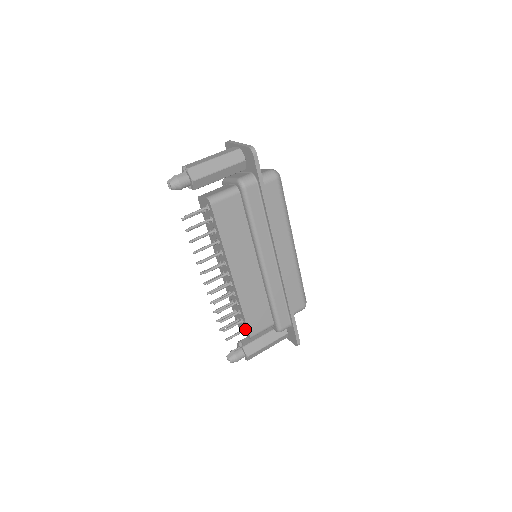
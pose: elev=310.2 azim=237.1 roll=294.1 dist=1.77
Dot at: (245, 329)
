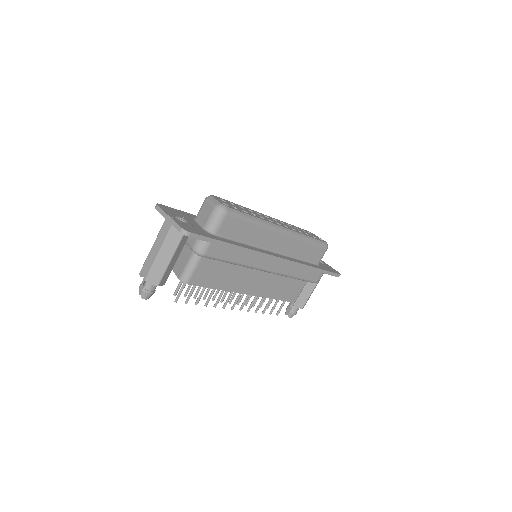
Dot at: occluded
